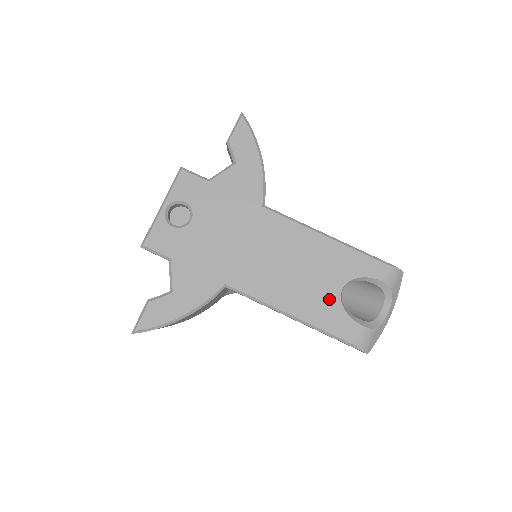
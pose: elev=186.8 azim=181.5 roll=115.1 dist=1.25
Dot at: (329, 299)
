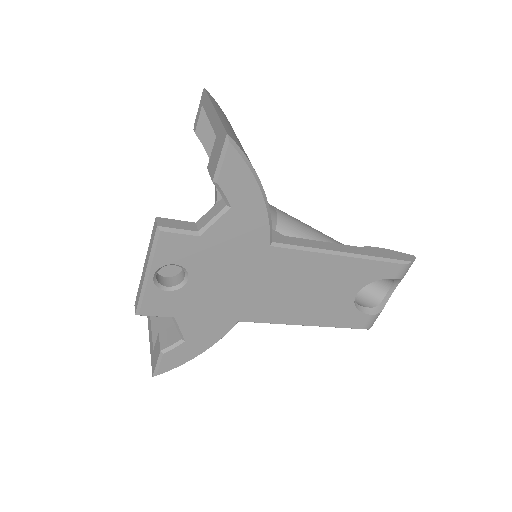
Dot at: (343, 305)
